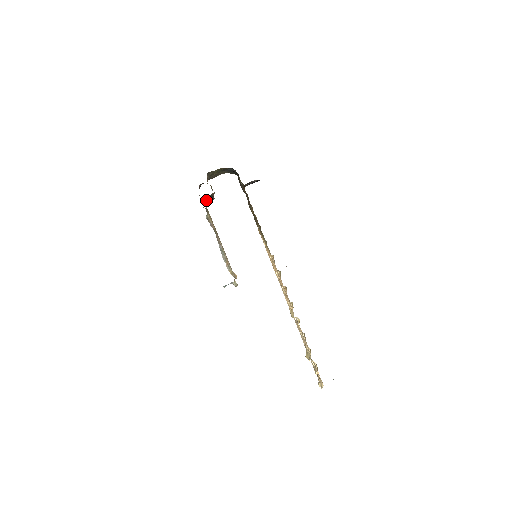
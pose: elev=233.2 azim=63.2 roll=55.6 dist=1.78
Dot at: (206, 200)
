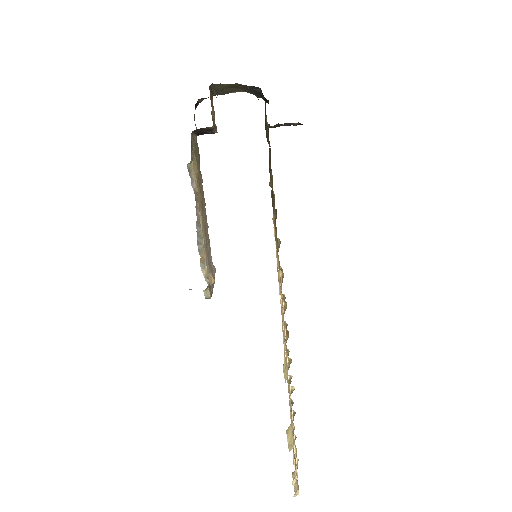
Dot at: (200, 132)
